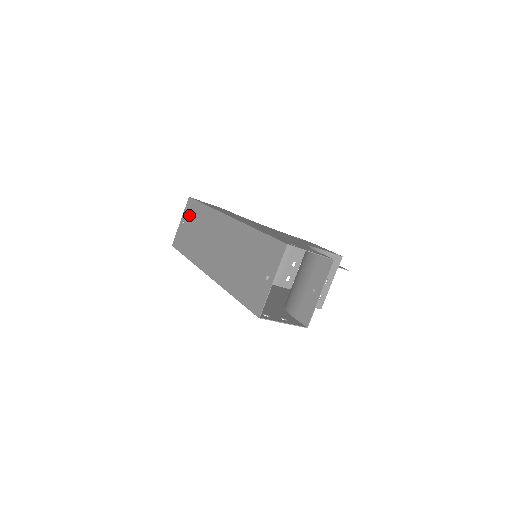
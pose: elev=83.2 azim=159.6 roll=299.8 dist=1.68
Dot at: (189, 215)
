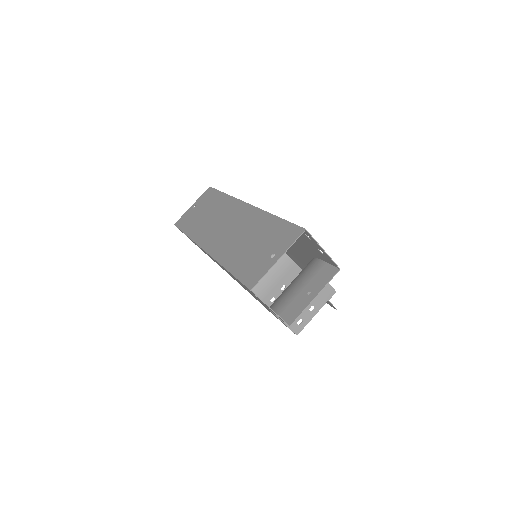
Dot at: (204, 201)
